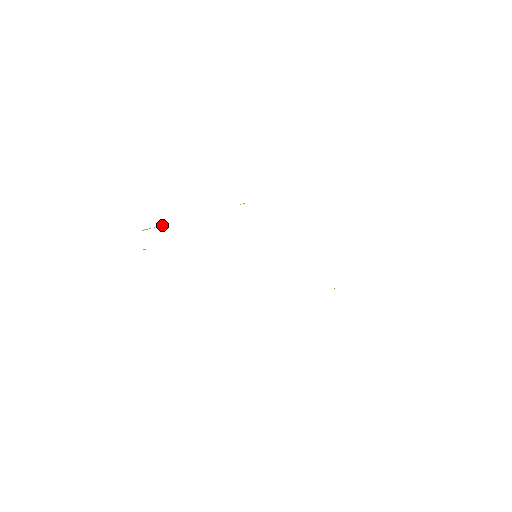
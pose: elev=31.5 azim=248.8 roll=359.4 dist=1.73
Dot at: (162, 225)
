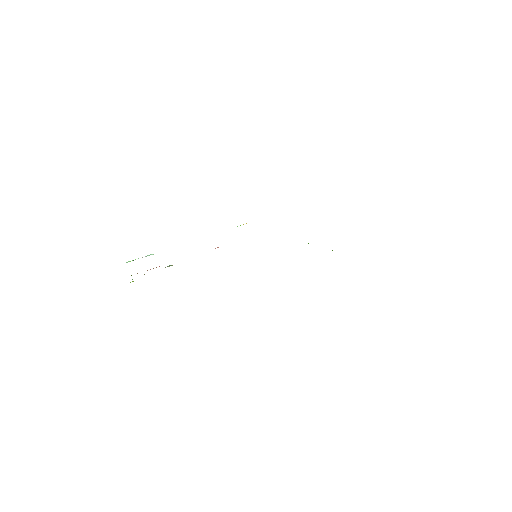
Dot at: (148, 255)
